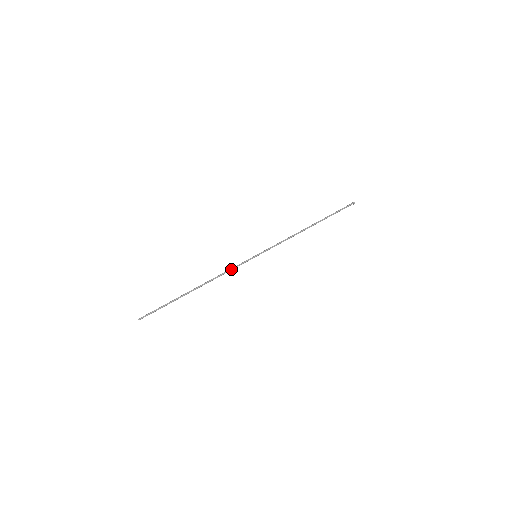
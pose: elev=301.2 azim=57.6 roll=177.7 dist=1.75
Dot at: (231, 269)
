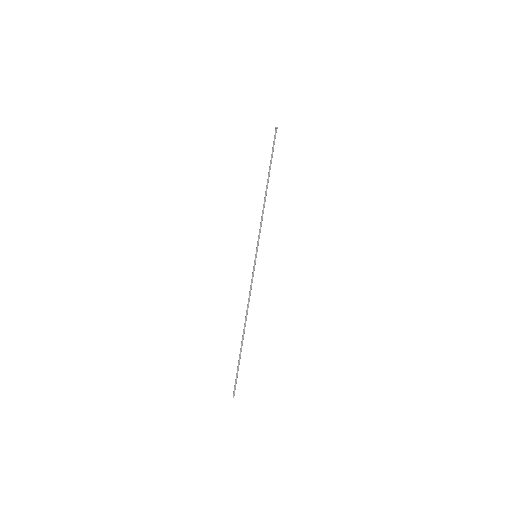
Dot at: (251, 287)
